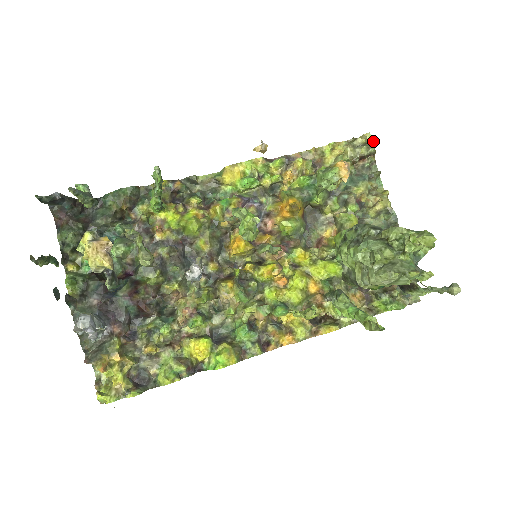
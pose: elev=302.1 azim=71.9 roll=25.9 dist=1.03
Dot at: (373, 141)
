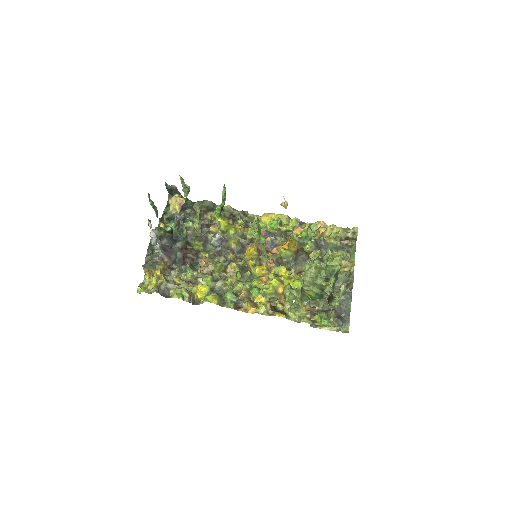
Dot at: (357, 231)
